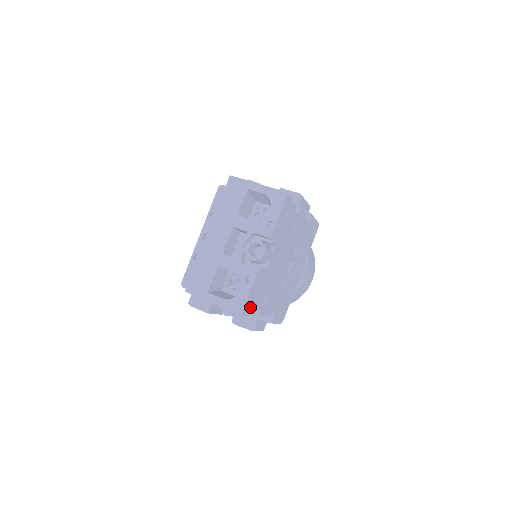
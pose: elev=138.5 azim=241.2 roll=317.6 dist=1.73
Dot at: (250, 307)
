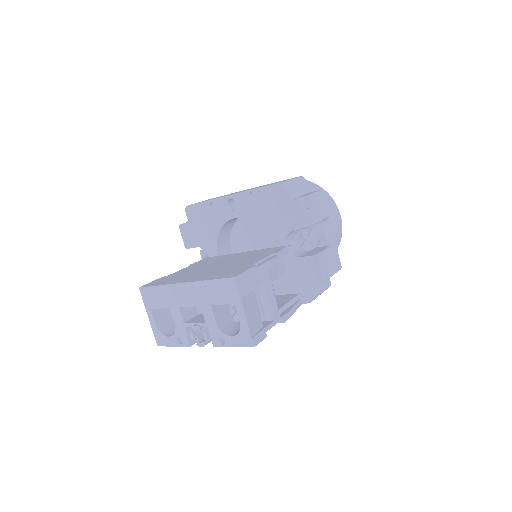
Dot at: occluded
